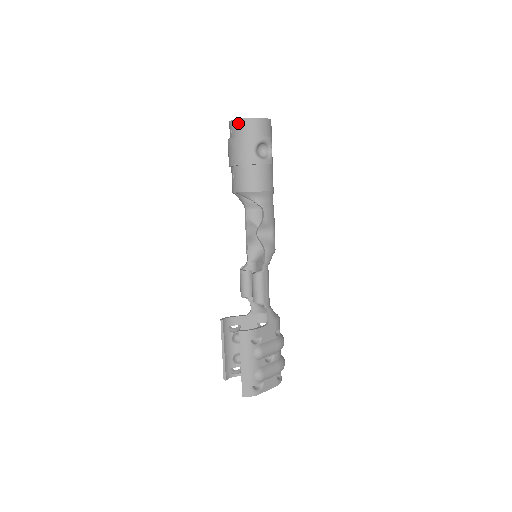
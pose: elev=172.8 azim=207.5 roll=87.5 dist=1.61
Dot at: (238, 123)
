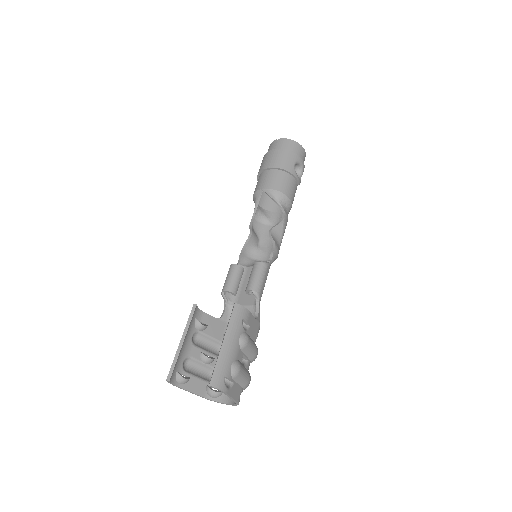
Dot at: (286, 141)
